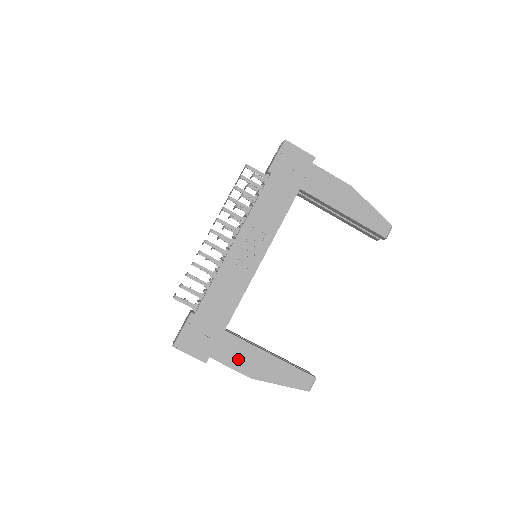
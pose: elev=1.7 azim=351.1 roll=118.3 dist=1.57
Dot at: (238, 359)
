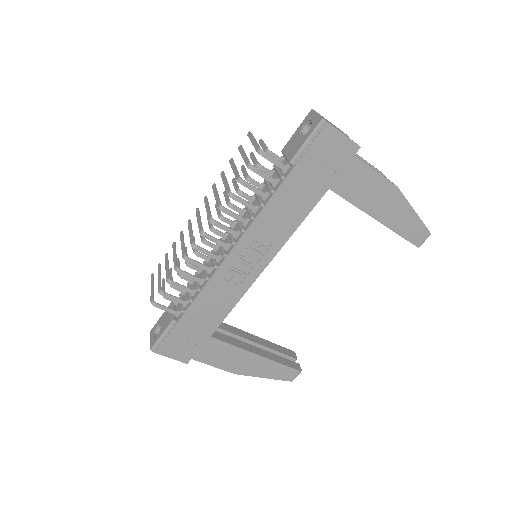
Dot at: (222, 360)
